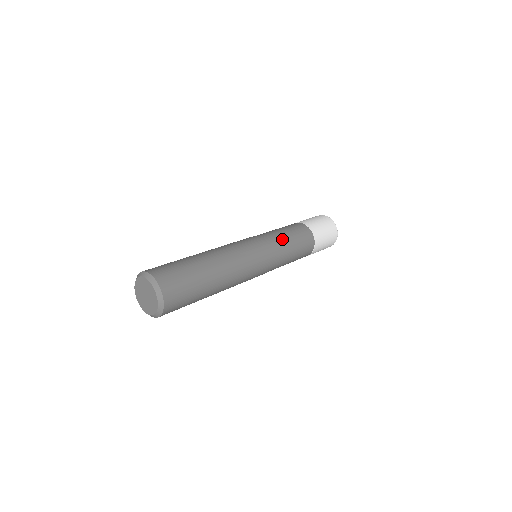
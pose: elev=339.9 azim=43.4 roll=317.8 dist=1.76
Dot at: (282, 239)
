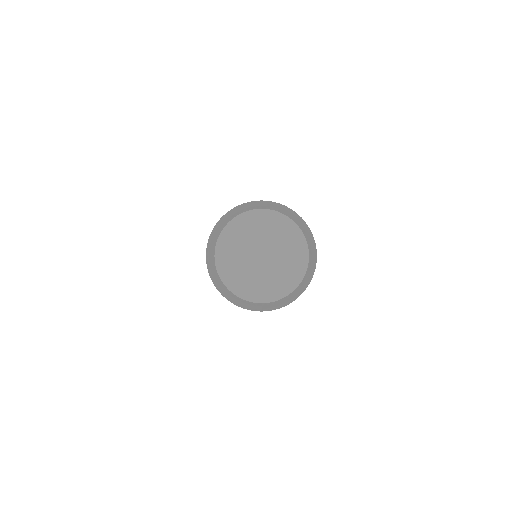
Dot at: occluded
